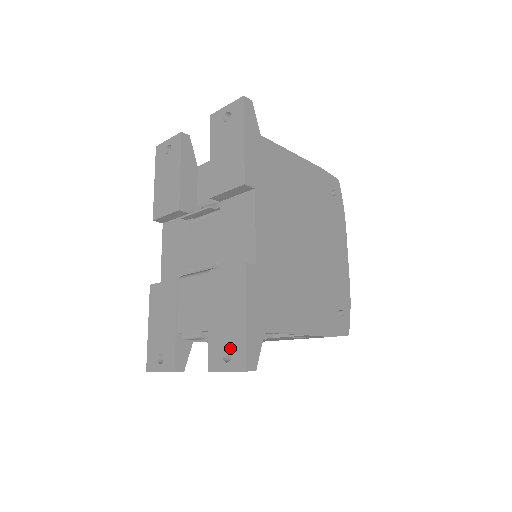
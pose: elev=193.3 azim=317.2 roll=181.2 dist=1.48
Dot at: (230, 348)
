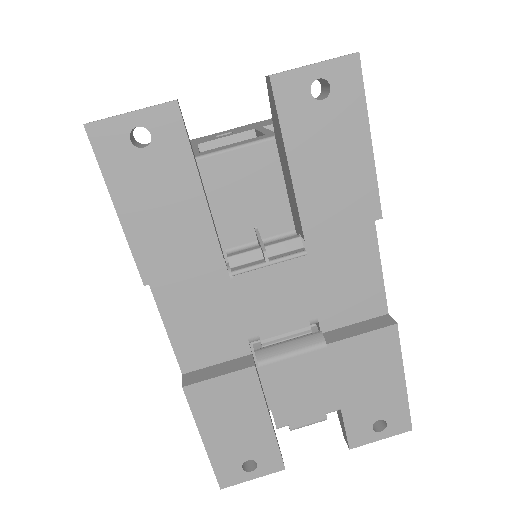
Dot at: (384, 417)
